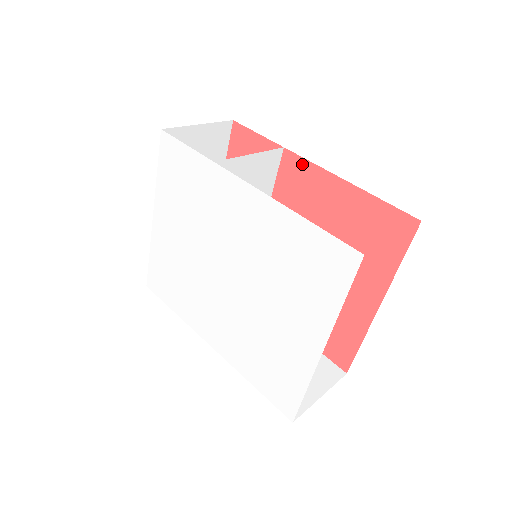
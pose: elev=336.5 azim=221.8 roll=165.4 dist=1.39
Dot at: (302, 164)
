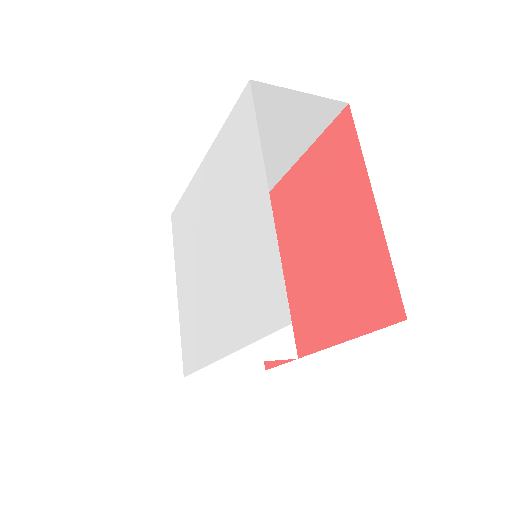
Dot at: (280, 186)
